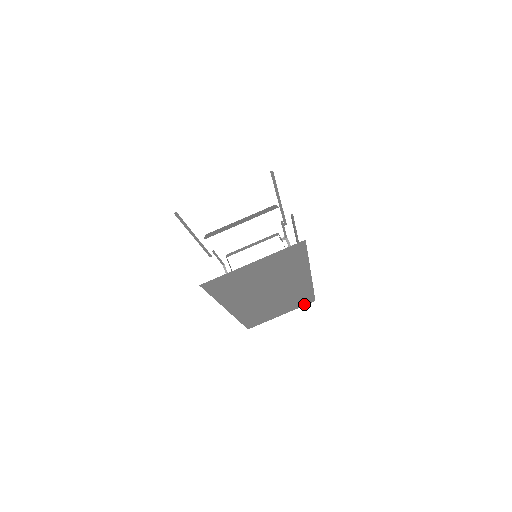
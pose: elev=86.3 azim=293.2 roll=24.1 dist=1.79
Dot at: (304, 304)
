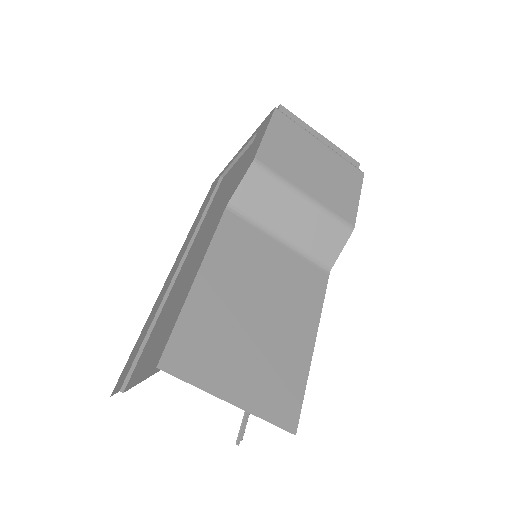
Dot at: occluded
